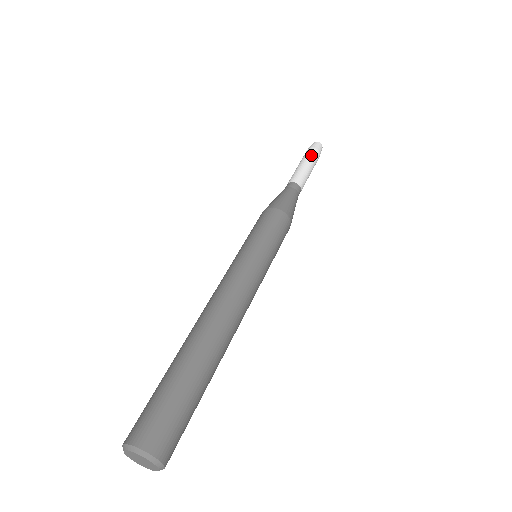
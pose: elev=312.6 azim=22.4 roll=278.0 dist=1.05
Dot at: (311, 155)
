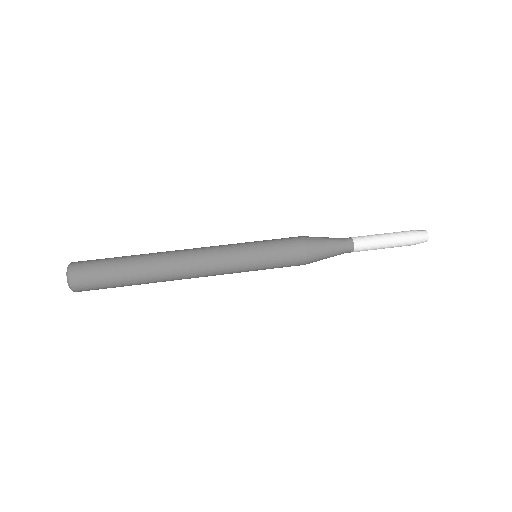
Dot at: (402, 237)
